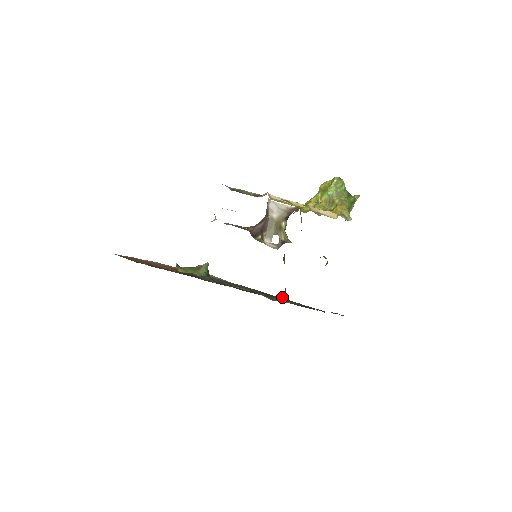
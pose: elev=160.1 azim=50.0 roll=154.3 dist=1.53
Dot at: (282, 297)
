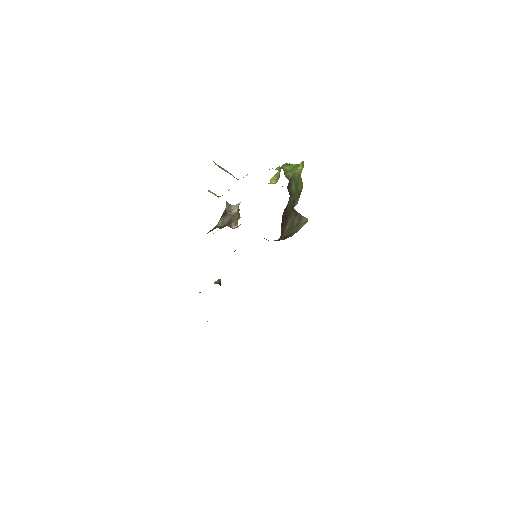
Dot at: occluded
